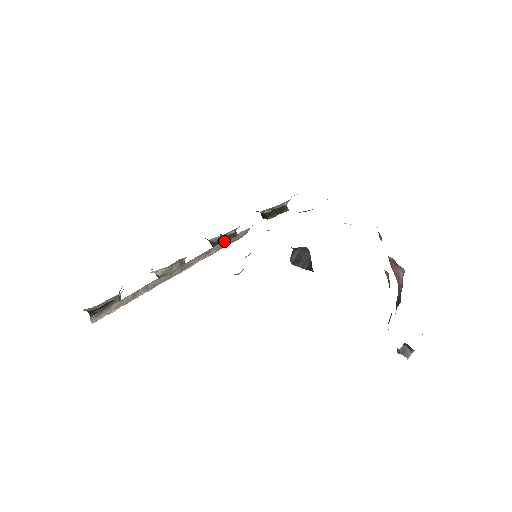
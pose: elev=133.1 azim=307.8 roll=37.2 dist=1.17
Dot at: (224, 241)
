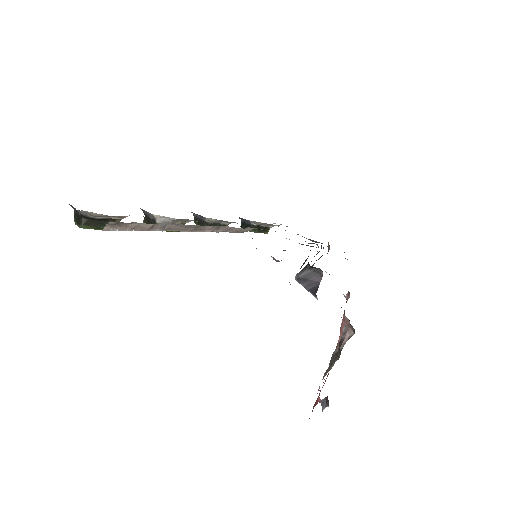
Dot at: occluded
